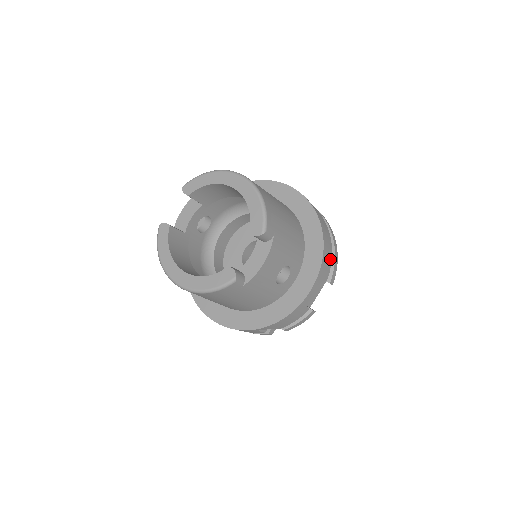
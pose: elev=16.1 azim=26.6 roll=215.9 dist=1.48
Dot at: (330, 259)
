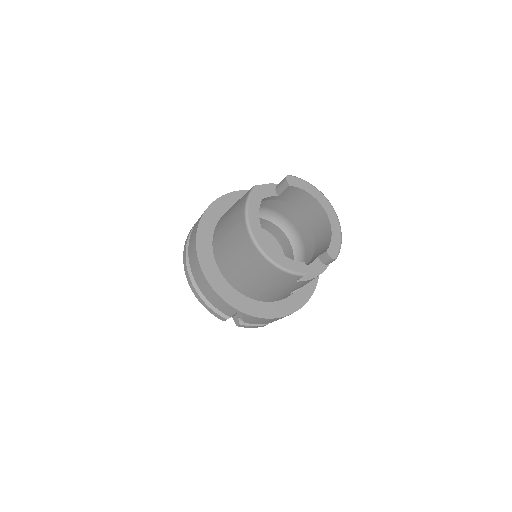
Dot at: occluded
